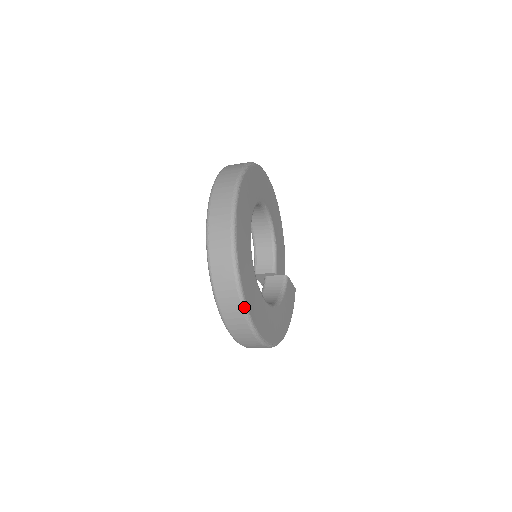
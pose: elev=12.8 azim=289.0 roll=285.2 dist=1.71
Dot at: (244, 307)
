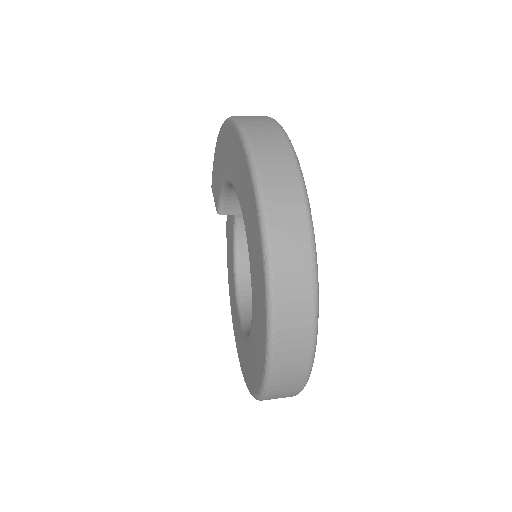
Dot at: occluded
